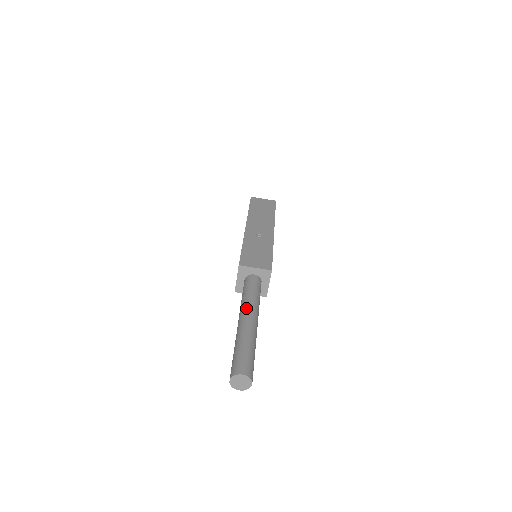
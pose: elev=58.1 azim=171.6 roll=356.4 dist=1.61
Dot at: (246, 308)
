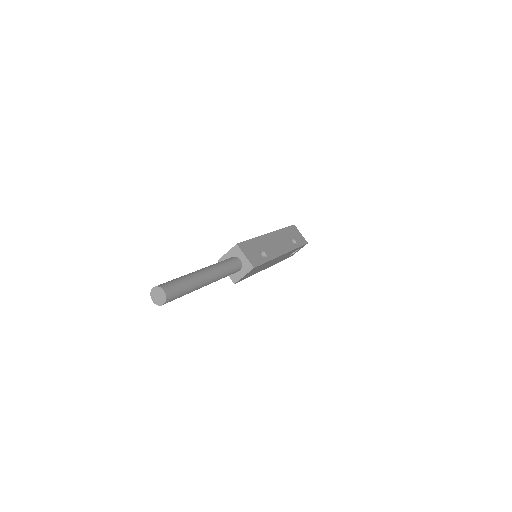
Dot at: occluded
